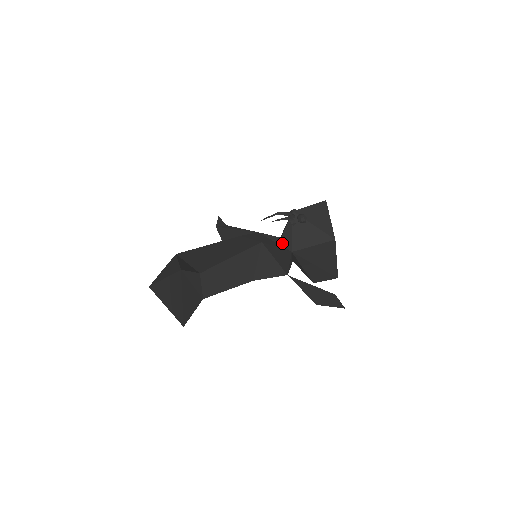
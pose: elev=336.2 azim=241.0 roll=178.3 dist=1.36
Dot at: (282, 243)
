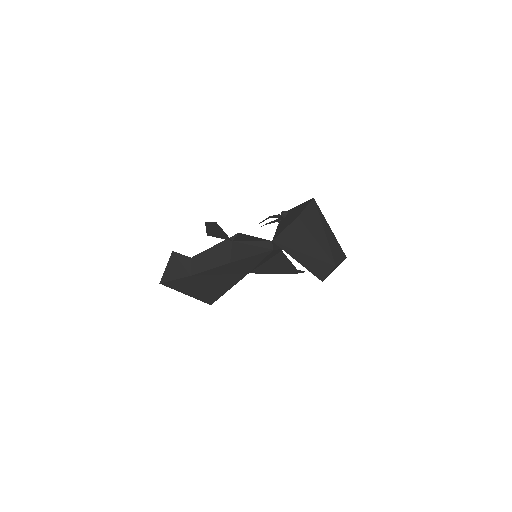
Dot at: occluded
